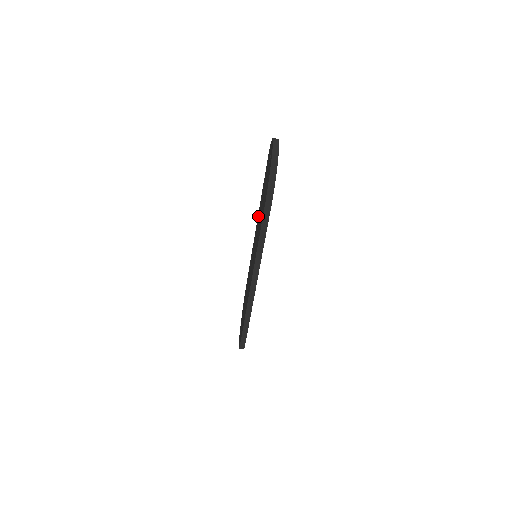
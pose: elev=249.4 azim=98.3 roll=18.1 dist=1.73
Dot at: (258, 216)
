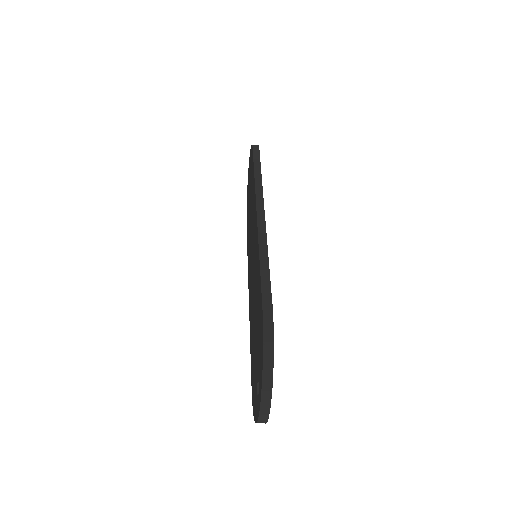
Dot at: (256, 253)
